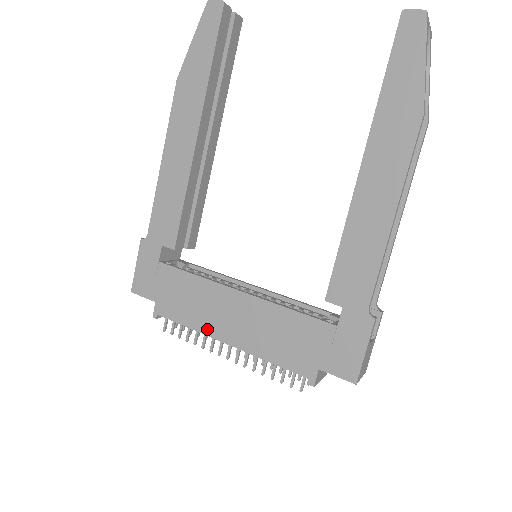
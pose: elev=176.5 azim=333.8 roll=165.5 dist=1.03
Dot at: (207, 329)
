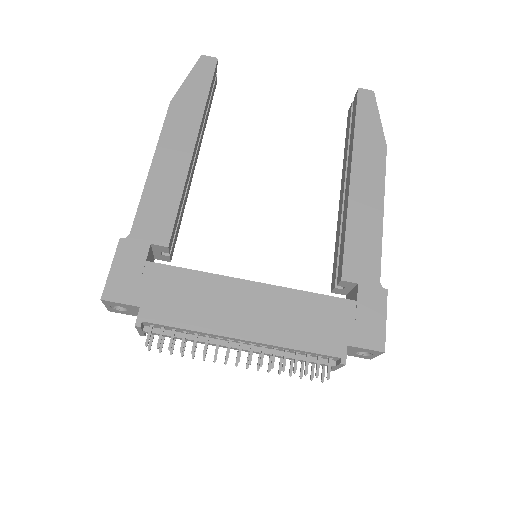
Dot at: (215, 327)
